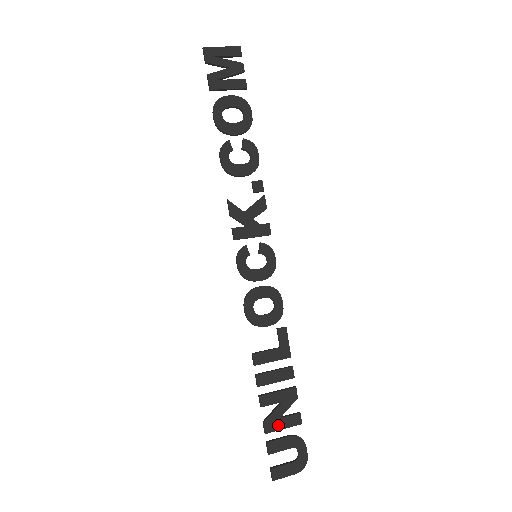
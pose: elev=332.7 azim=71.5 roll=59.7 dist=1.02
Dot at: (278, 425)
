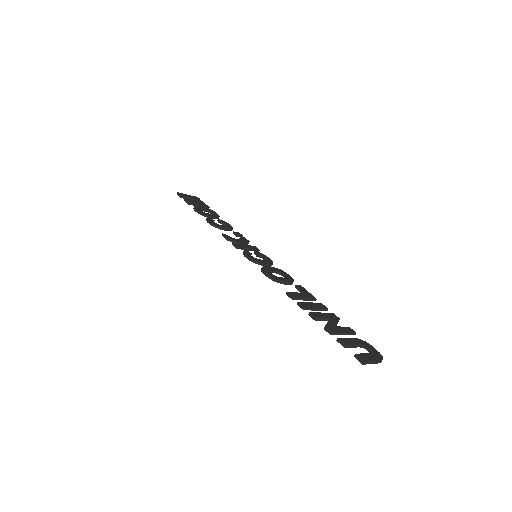
Dot at: (338, 330)
